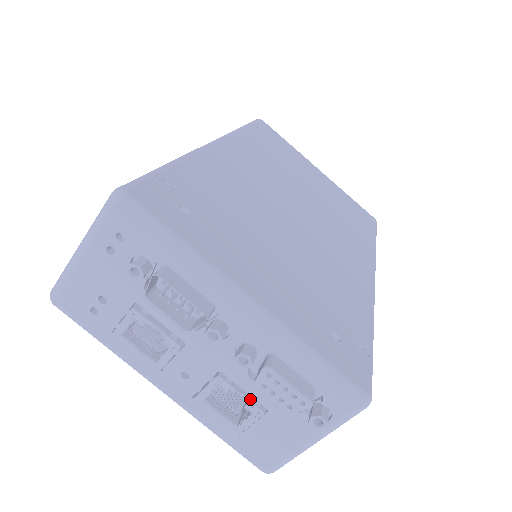
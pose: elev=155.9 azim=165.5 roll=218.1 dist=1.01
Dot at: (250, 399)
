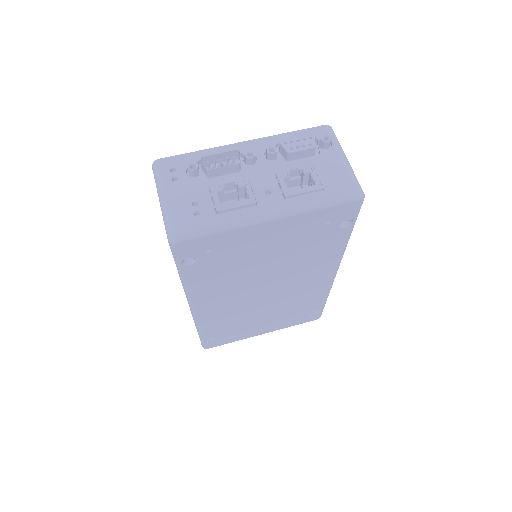
Dot at: (300, 168)
